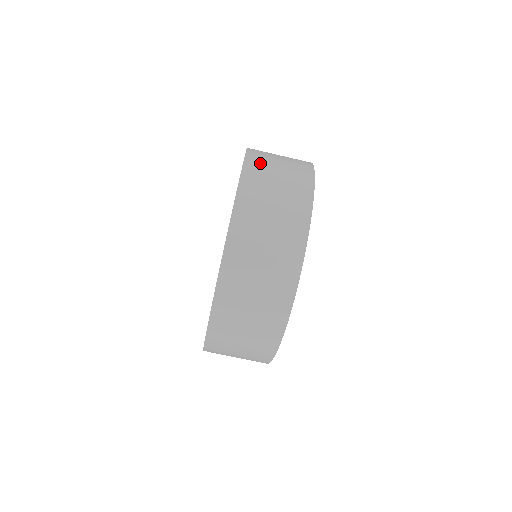
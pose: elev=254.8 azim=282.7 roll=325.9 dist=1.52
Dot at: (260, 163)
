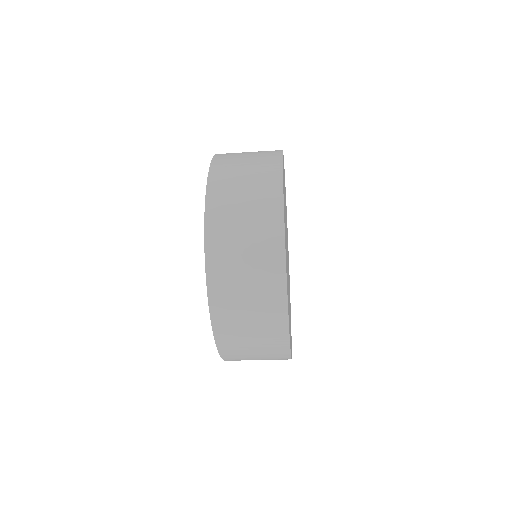
Dot at: (225, 290)
